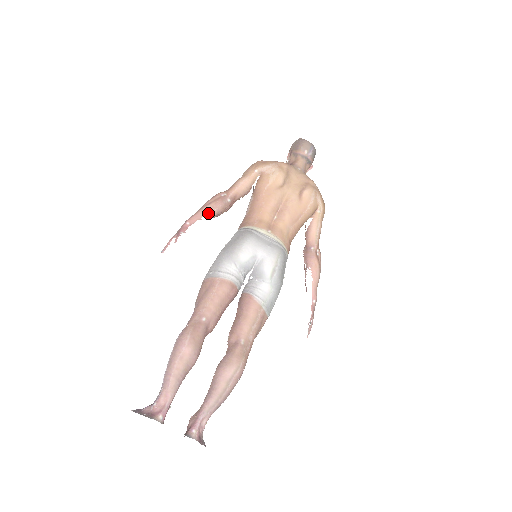
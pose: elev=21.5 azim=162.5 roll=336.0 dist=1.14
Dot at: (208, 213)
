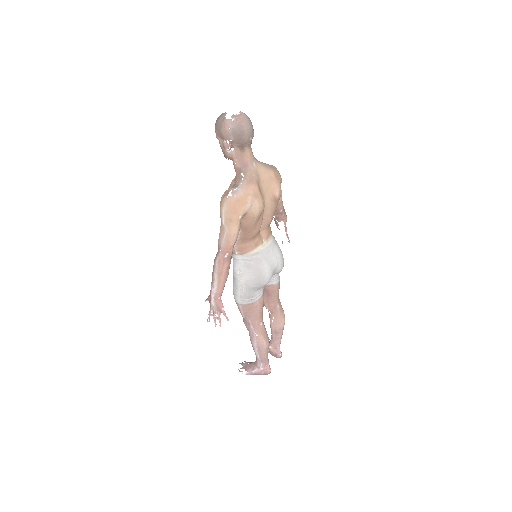
Dot at: occluded
